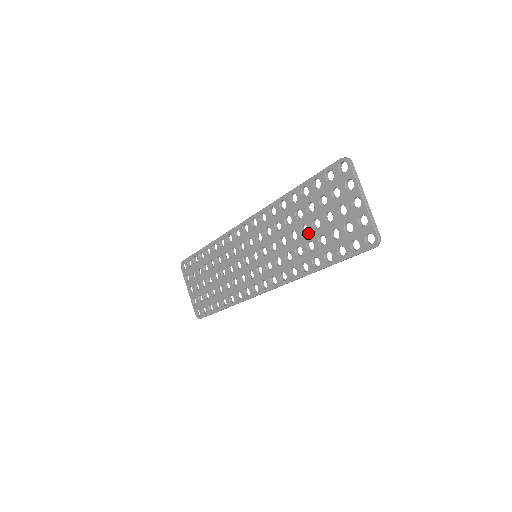
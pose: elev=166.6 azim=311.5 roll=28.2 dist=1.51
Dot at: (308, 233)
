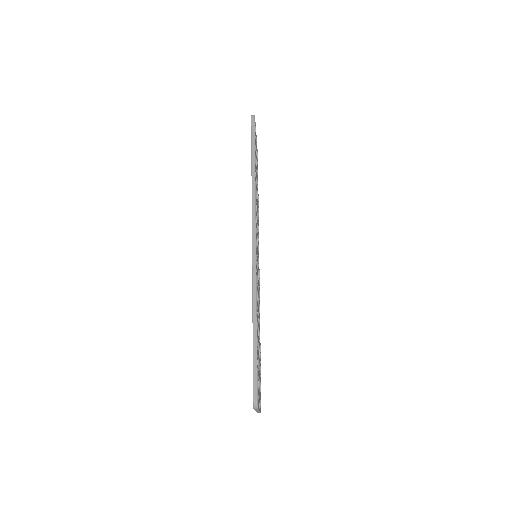
Dot at: occluded
